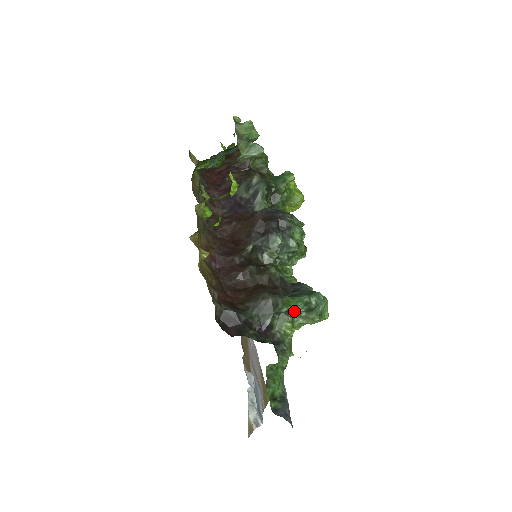
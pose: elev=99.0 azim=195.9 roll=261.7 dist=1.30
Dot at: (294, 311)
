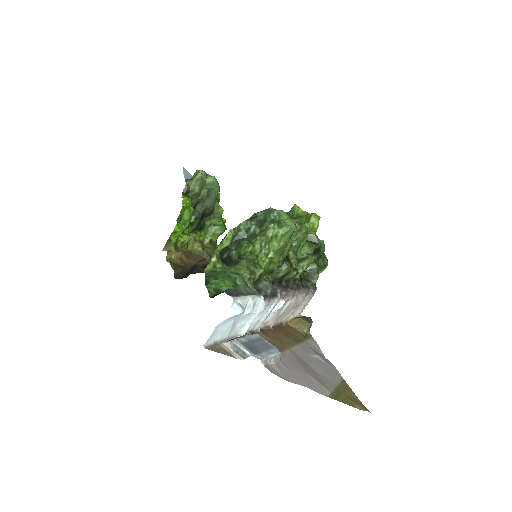
Dot at: (248, 235)
